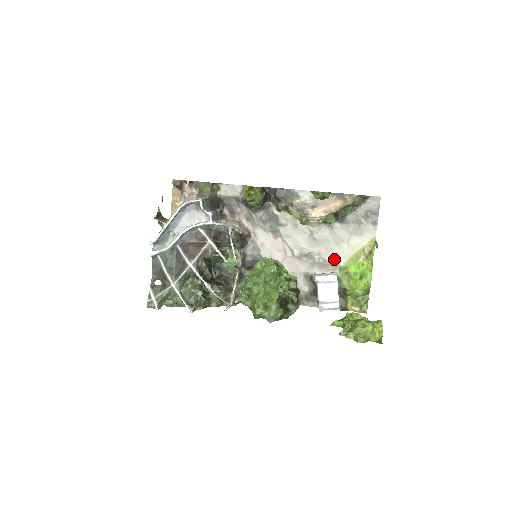
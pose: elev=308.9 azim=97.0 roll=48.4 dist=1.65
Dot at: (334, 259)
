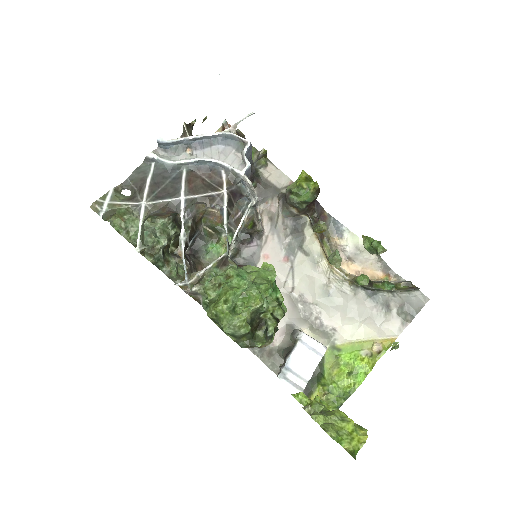
Dot at: (333, 331)
